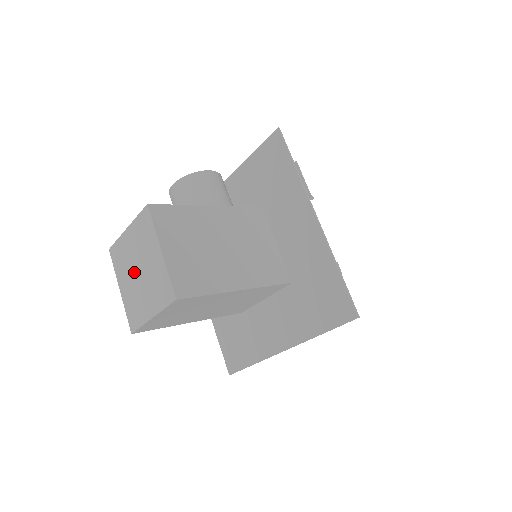
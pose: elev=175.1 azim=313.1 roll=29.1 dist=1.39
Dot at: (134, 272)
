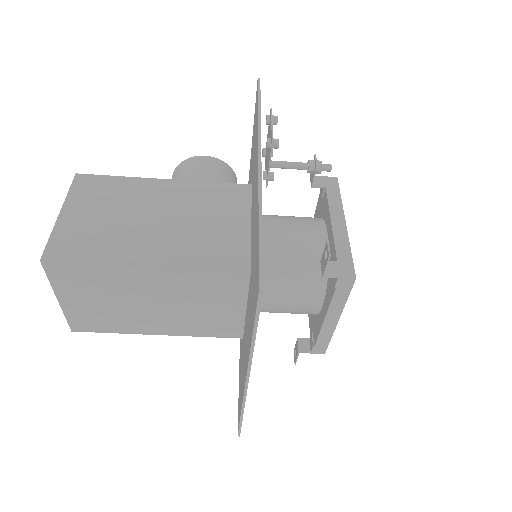
Dot at: occluded
